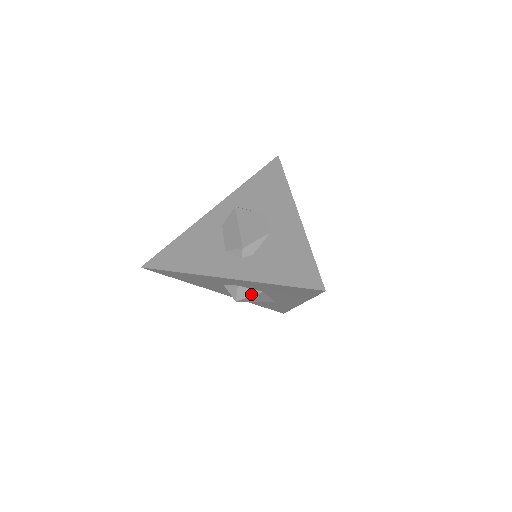
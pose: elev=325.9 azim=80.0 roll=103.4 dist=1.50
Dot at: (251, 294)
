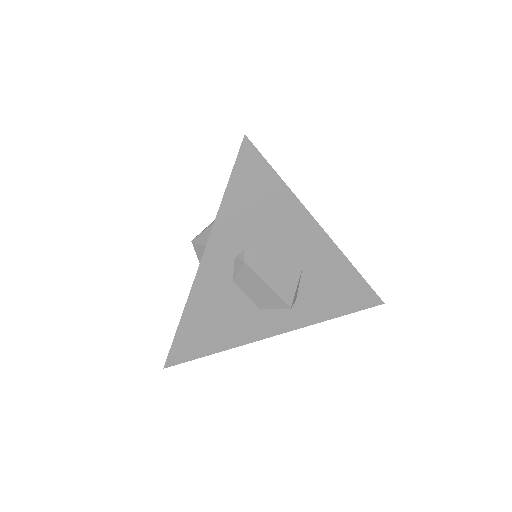
Dot at: occluded
